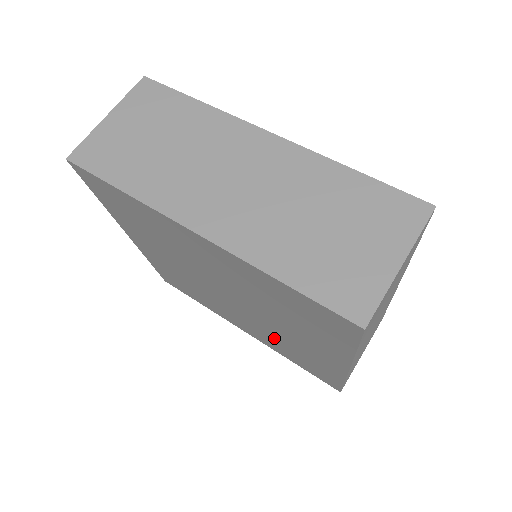
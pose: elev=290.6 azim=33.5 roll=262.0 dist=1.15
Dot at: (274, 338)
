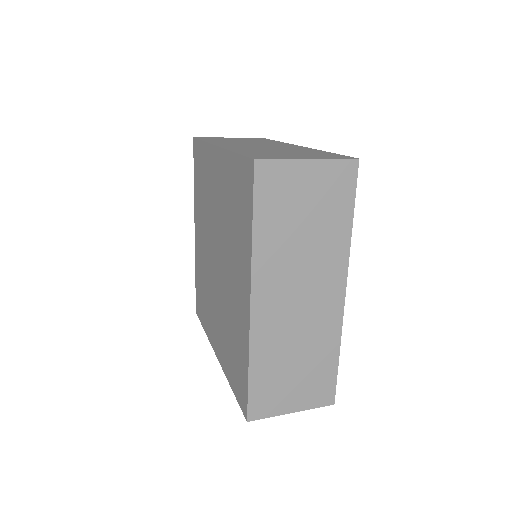
Dot at: (226, 323)
